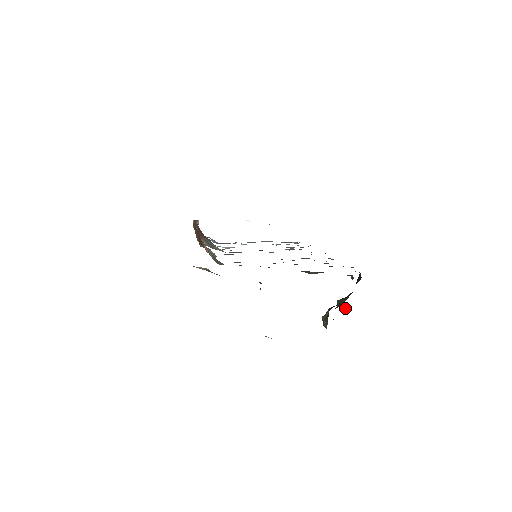
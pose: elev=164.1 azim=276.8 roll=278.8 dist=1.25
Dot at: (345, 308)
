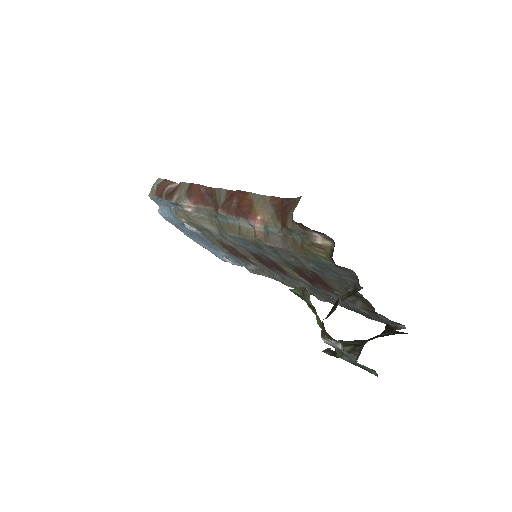
Dot at: (332, 350)
